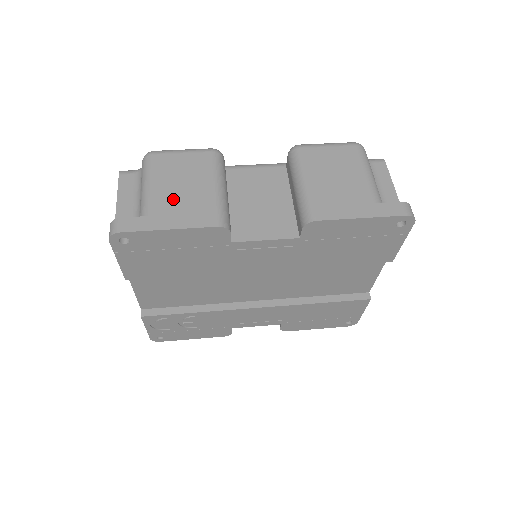
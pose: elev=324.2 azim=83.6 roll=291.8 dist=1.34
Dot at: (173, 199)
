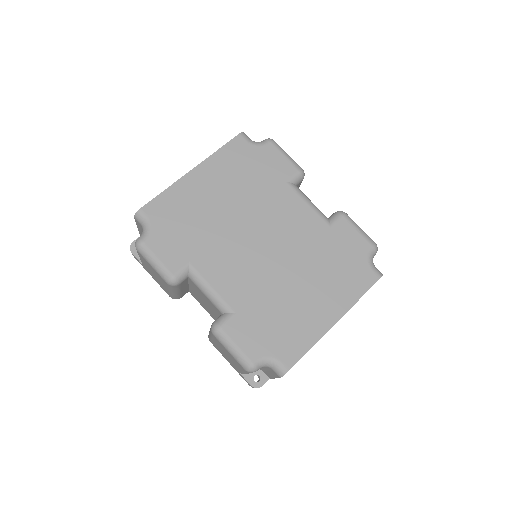
Dot at: (151, 273)
